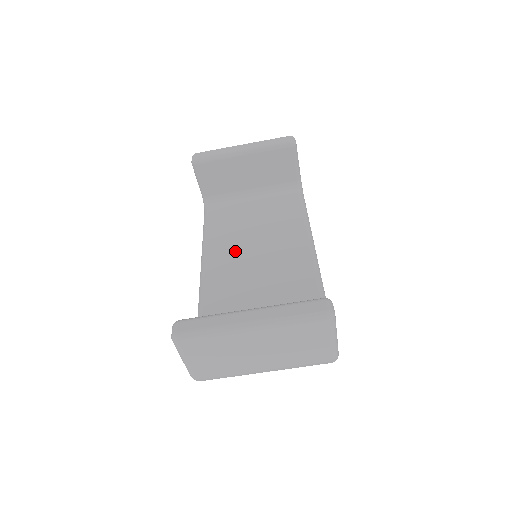
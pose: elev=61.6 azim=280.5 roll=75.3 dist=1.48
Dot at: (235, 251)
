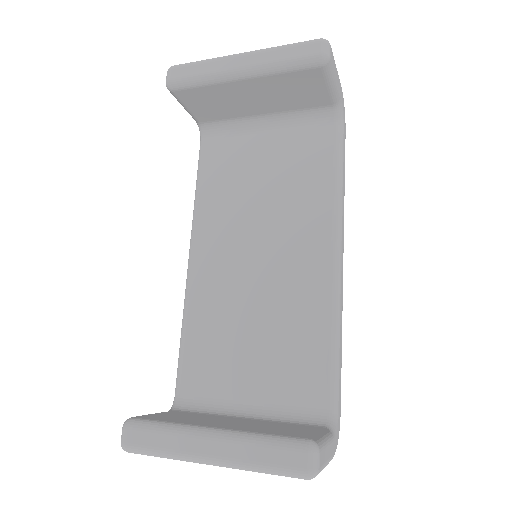
Dot at: (232, 236)
